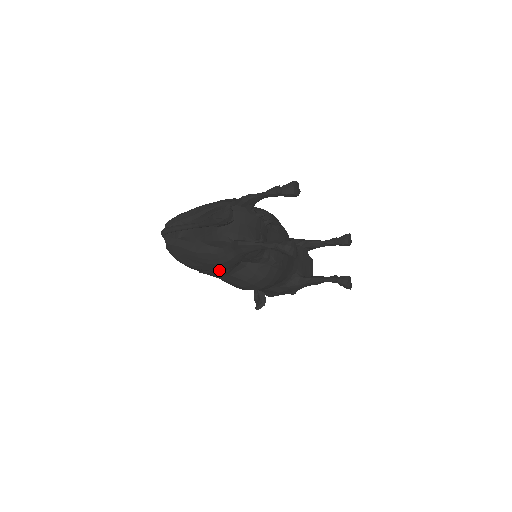
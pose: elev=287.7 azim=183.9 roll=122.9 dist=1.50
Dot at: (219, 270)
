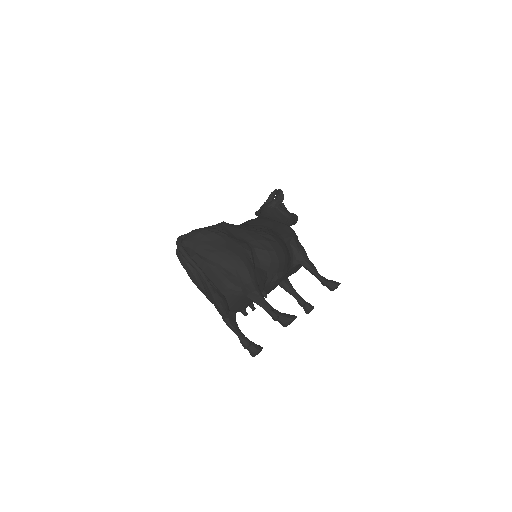
Dot at: occluded
